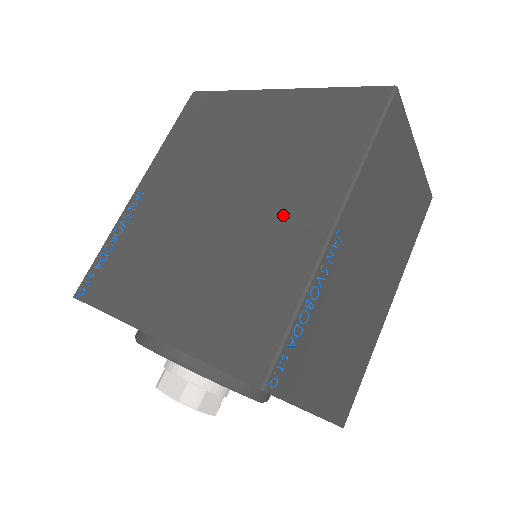
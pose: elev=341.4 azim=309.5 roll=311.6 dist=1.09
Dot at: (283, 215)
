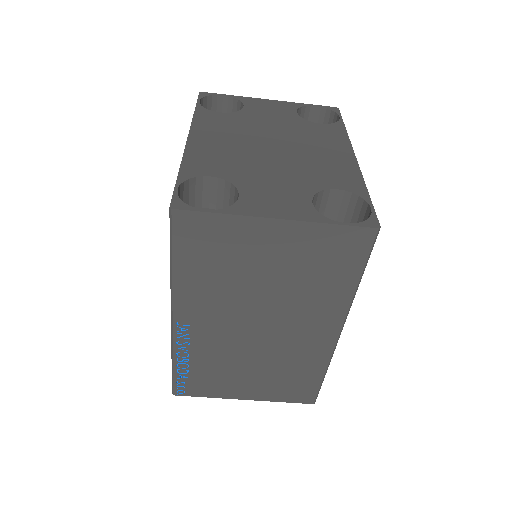
Dot at: occluded
